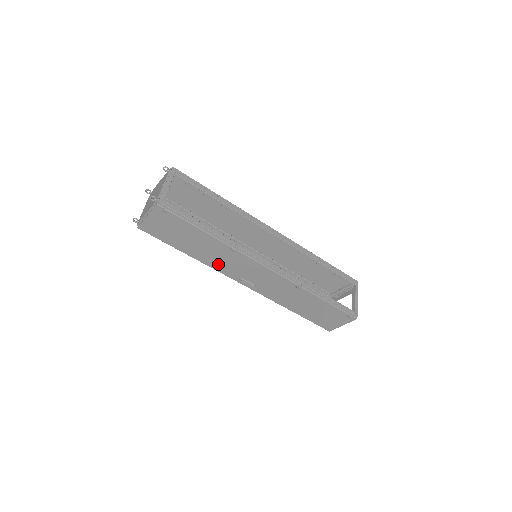
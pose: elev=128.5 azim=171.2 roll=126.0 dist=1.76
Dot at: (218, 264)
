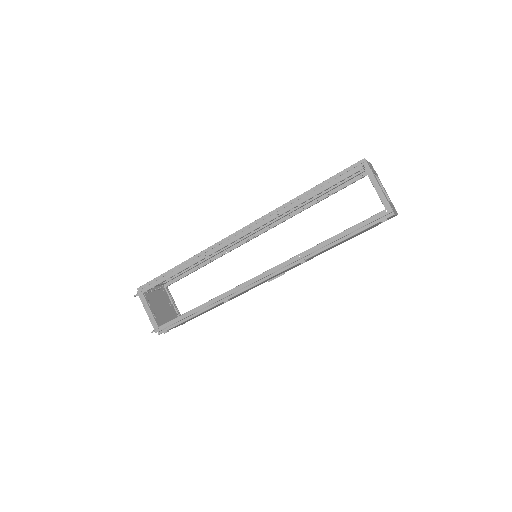
Dot at: (242, 293)
